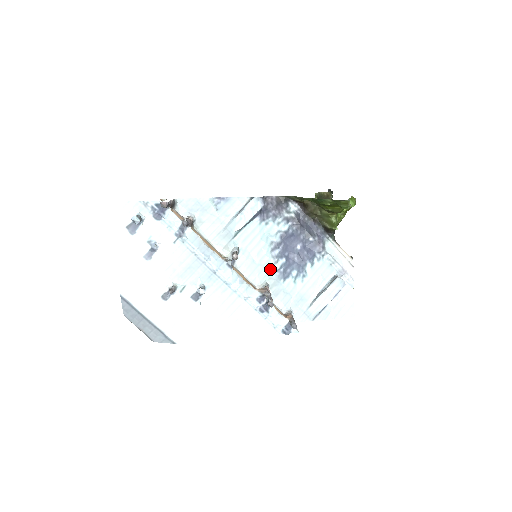
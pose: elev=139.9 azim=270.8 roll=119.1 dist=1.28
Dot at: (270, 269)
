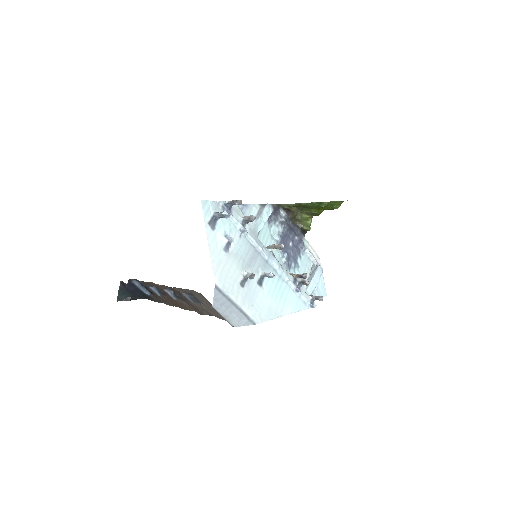
Dot at: (281, 262)
